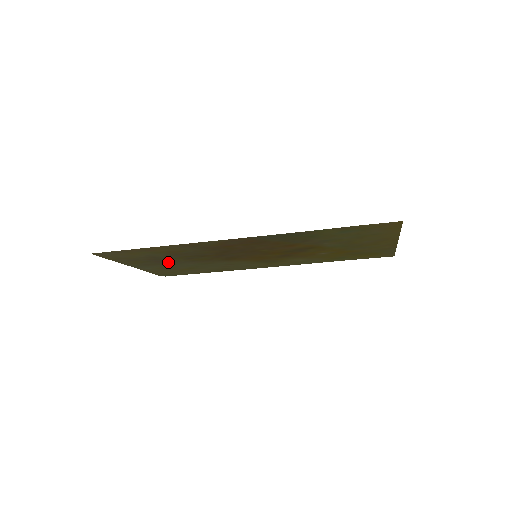
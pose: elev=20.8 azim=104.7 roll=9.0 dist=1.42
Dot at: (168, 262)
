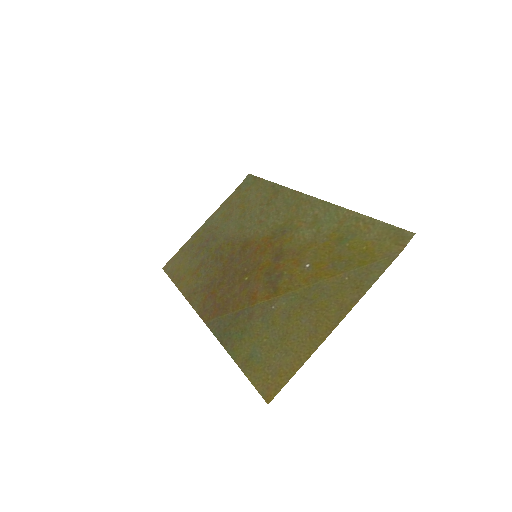
Dot at: (214, 236)
